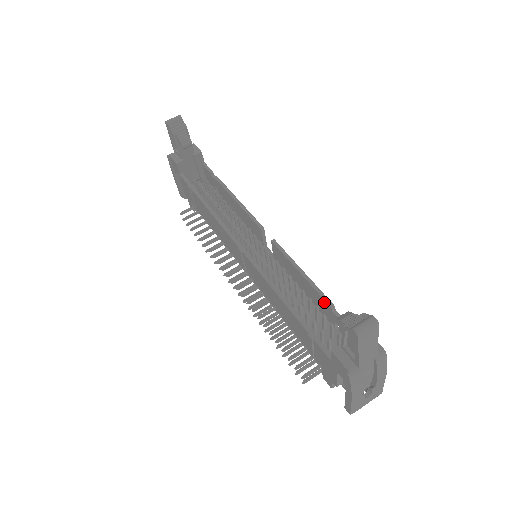
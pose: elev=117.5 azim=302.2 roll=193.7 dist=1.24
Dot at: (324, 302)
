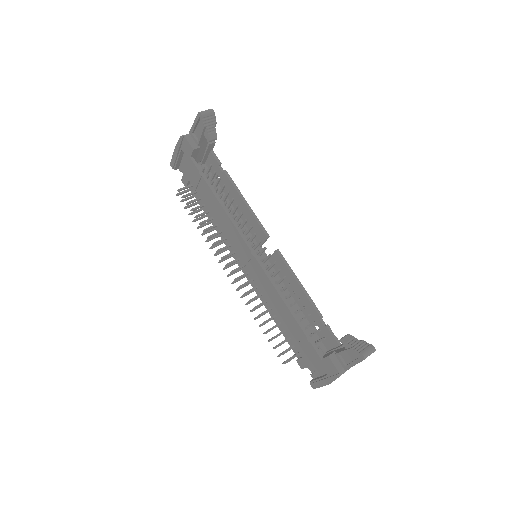
Dot at: (315, 311)
